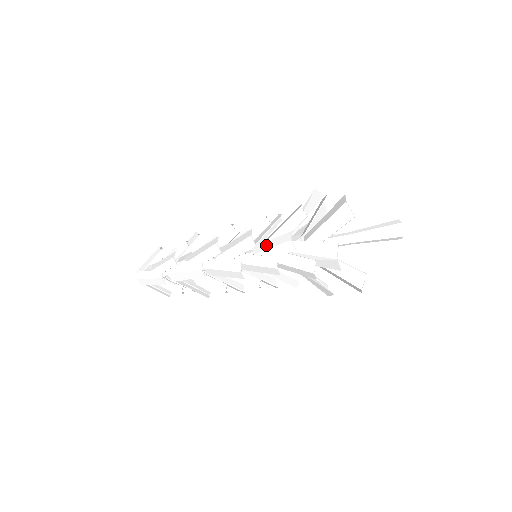
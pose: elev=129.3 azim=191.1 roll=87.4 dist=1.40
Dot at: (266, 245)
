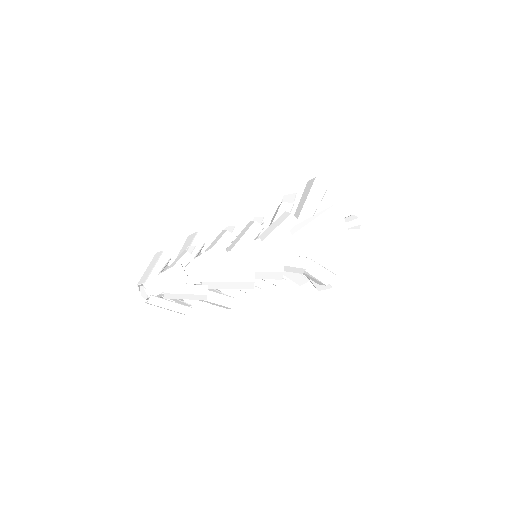
Dot at: (277, 259)
